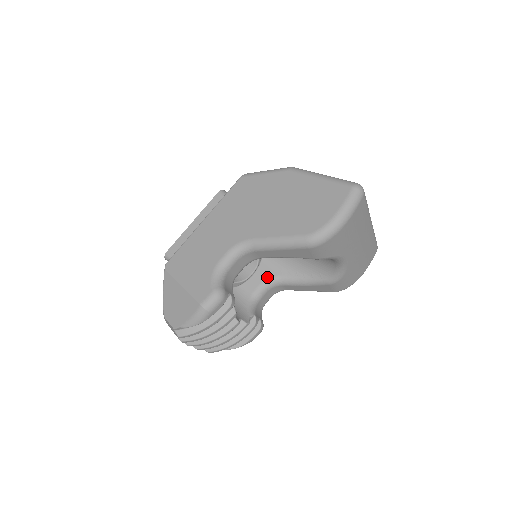
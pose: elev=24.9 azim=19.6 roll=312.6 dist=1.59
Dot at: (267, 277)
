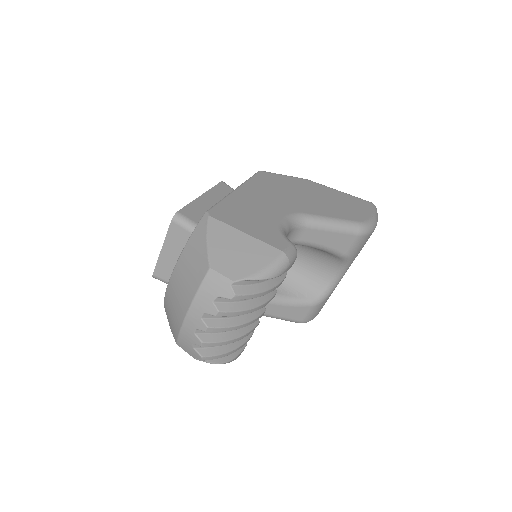
Dot at: occluded
